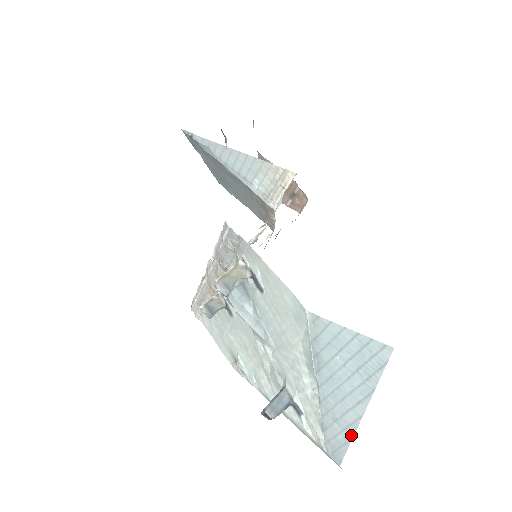
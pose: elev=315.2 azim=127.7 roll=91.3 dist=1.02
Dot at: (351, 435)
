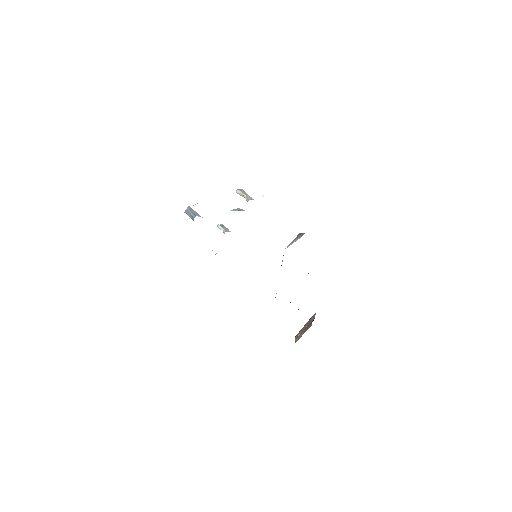
Dot at: occluded
